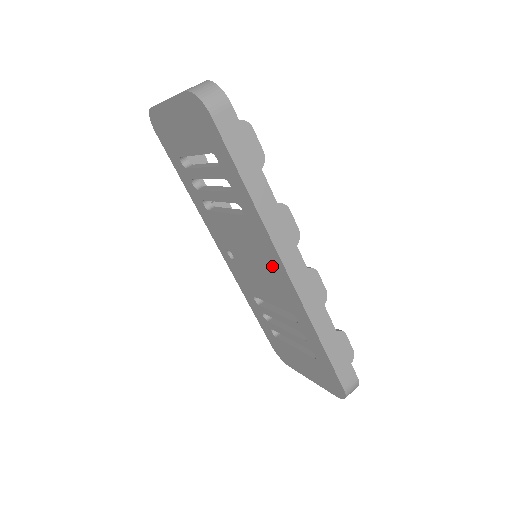
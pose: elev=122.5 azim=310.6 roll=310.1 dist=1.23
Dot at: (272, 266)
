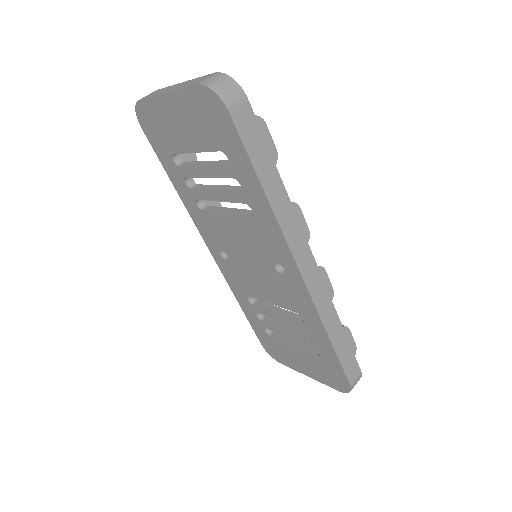
Dot at: (279, 267)
